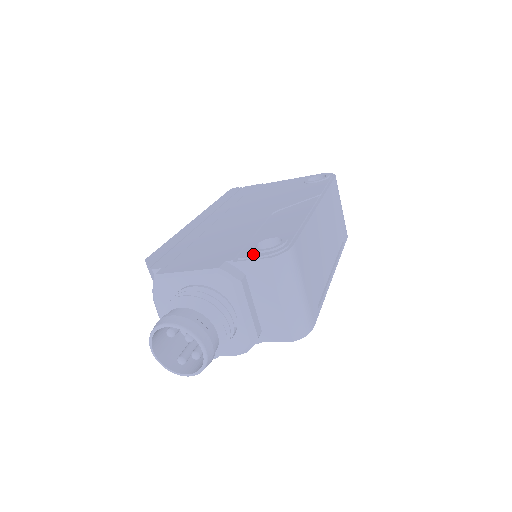
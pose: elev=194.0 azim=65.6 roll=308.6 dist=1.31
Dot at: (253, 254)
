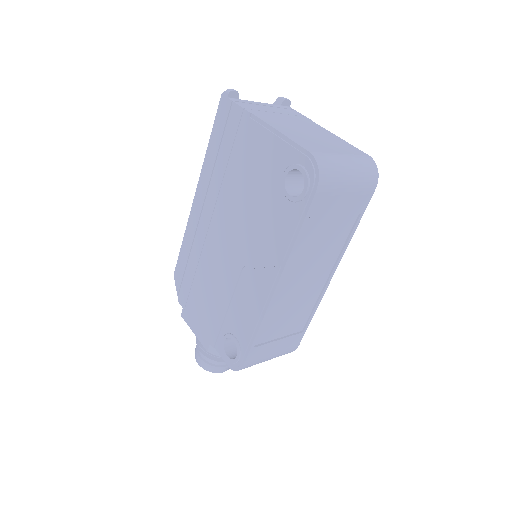
Dot at: (222, 354)
